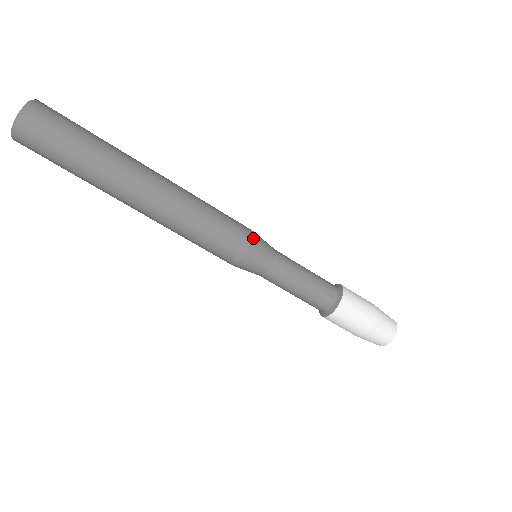
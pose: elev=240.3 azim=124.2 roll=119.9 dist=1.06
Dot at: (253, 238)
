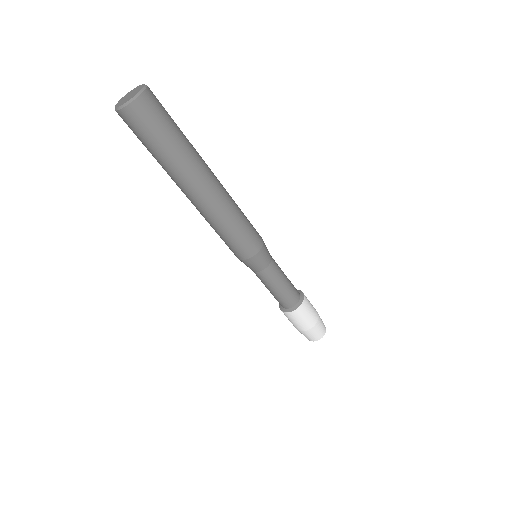
Dot at: occluded
